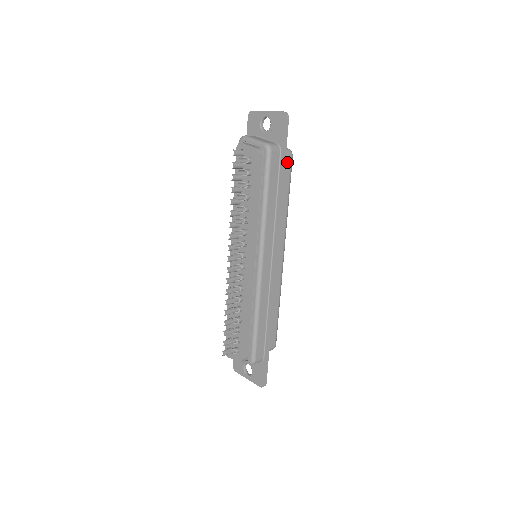
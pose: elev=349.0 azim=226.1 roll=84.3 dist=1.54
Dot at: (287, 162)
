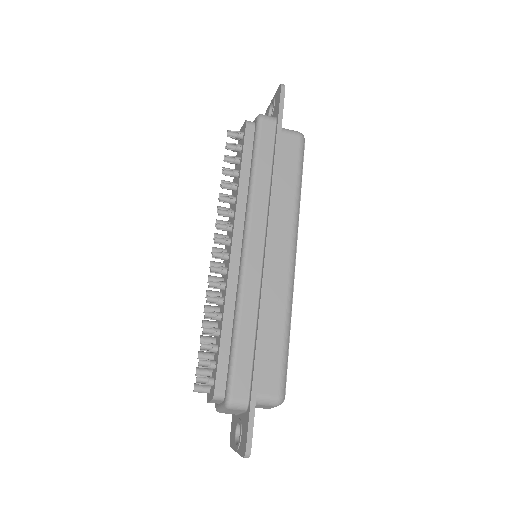
Dot at: (293, 141)
